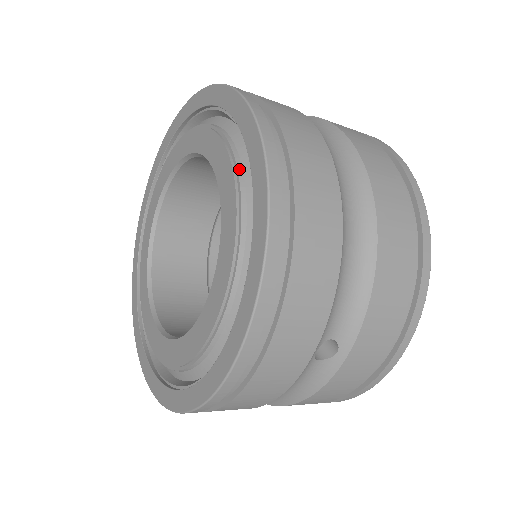
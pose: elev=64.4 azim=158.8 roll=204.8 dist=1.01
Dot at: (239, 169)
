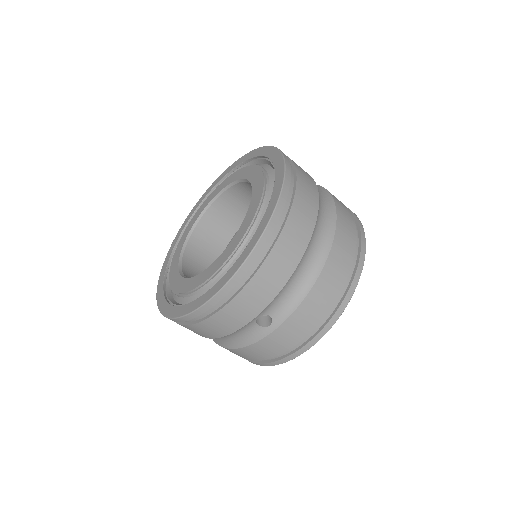
Dot at: (264, 201)
